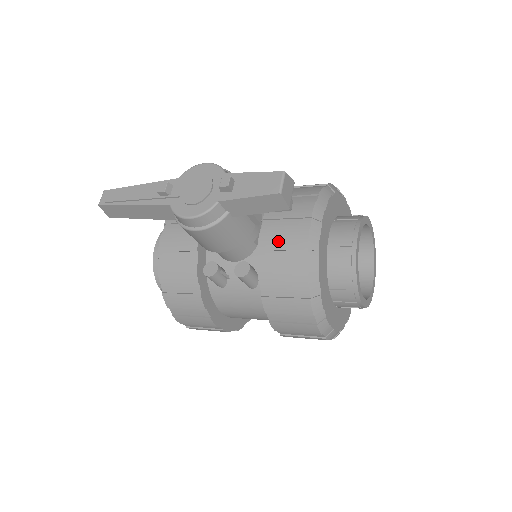
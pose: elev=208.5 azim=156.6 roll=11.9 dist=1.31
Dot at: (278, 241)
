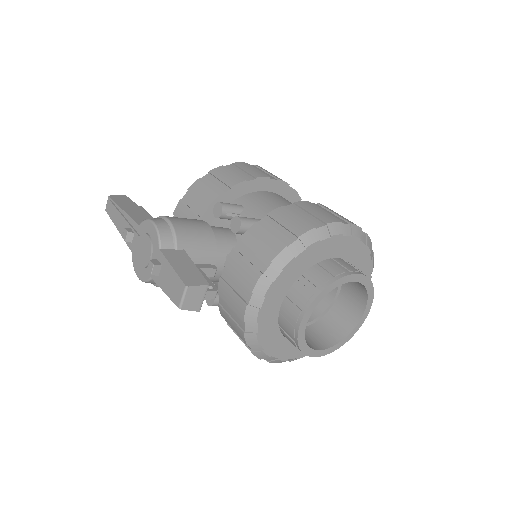
Dot at: (228, 297)
